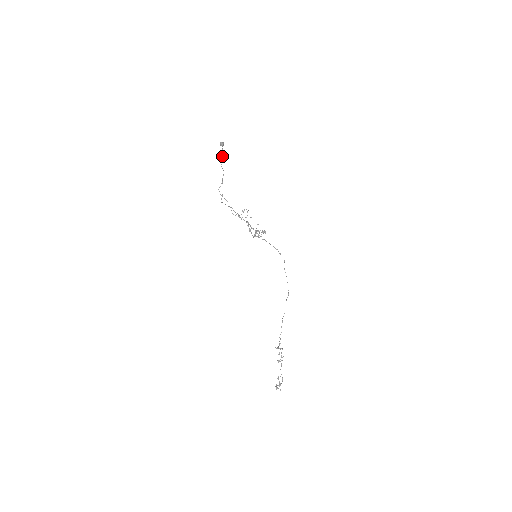
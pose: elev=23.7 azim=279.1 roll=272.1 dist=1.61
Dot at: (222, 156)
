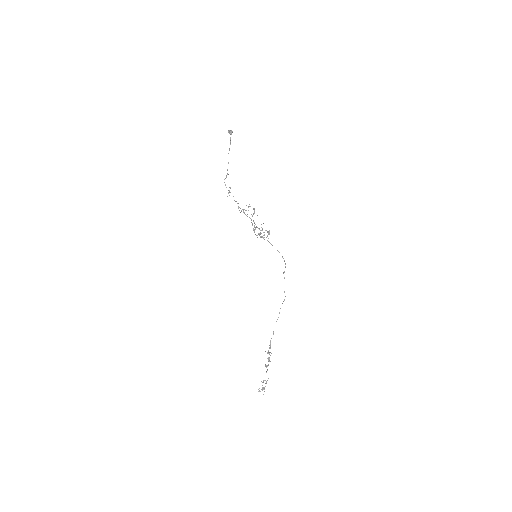
Dot at: occluded
